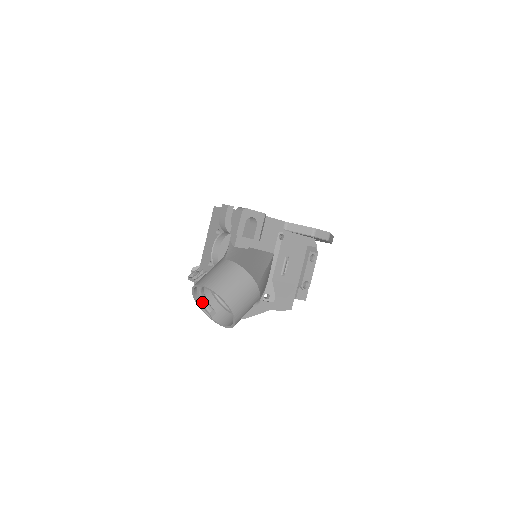
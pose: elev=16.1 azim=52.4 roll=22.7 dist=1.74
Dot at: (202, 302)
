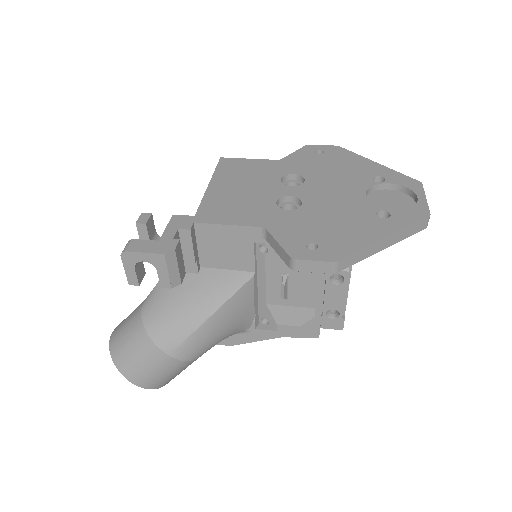
Dot at: occluded
